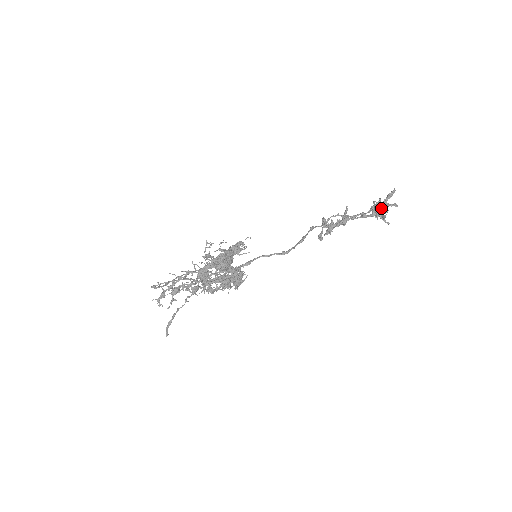
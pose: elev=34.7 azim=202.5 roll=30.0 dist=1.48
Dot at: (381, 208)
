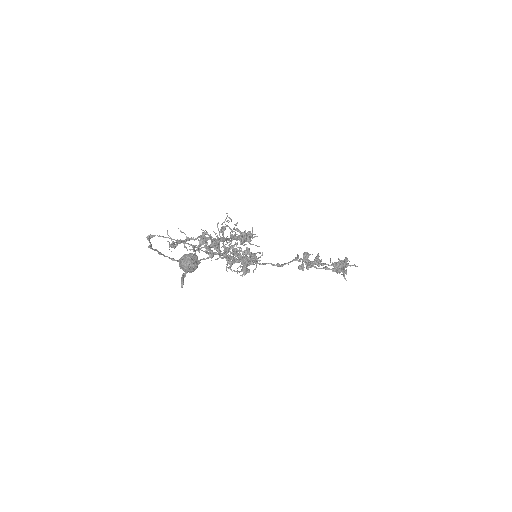
Dot at: (343, 265)
